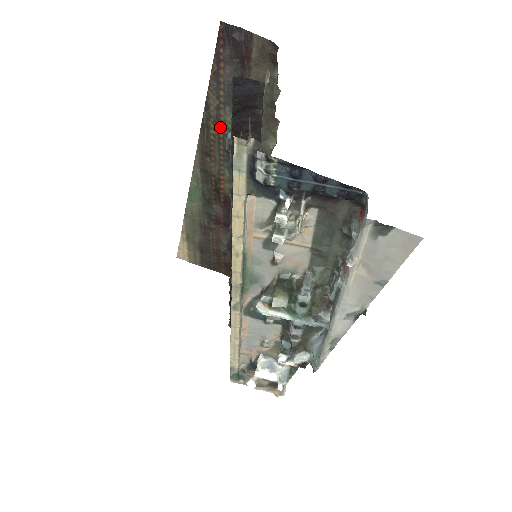
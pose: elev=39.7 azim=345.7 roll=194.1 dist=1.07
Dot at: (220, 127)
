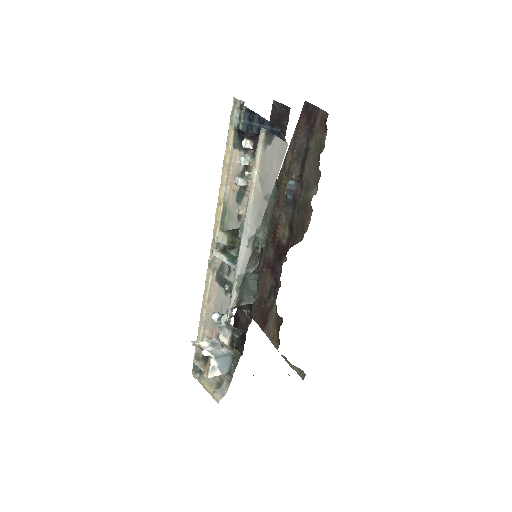
Dot at: (288, 178)
